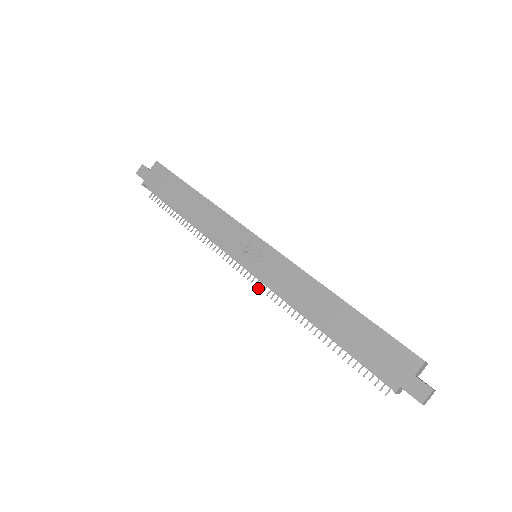
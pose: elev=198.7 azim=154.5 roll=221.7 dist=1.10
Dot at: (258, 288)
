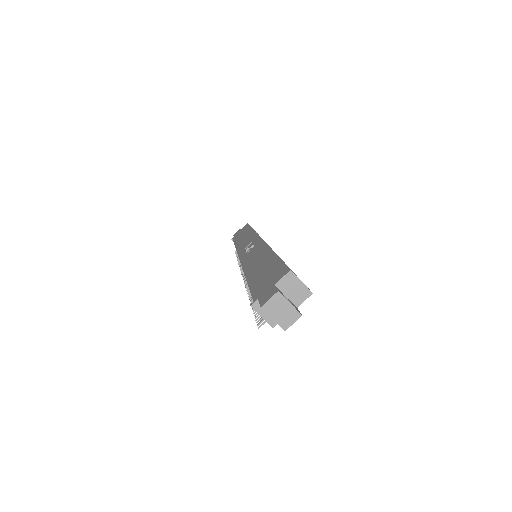
Dot at: (243, 279)
